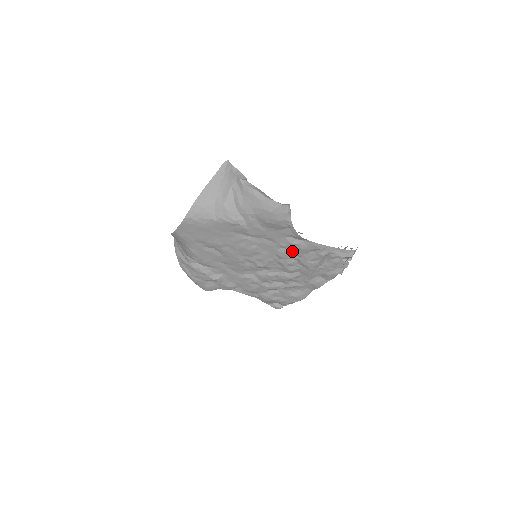
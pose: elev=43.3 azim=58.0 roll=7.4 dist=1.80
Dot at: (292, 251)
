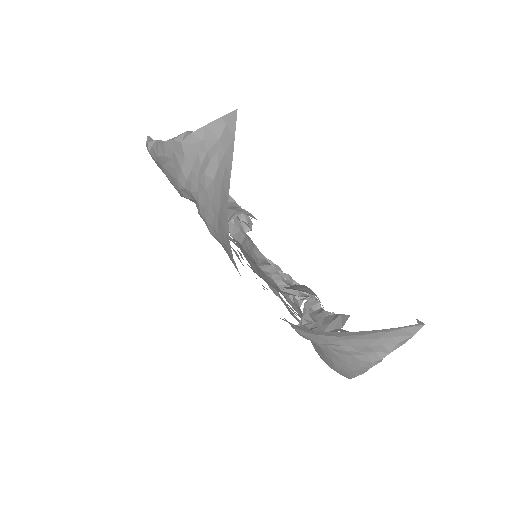
Dot at: occluded
